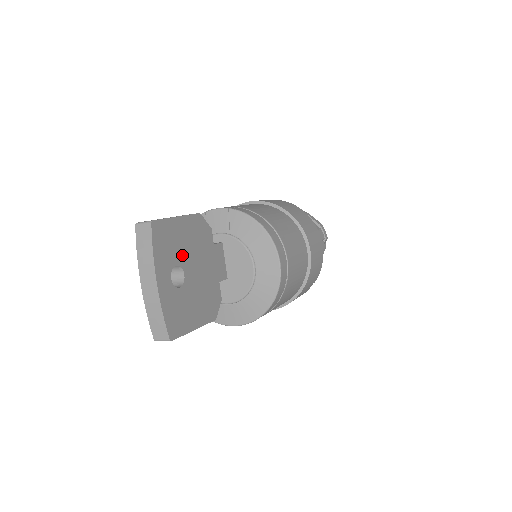
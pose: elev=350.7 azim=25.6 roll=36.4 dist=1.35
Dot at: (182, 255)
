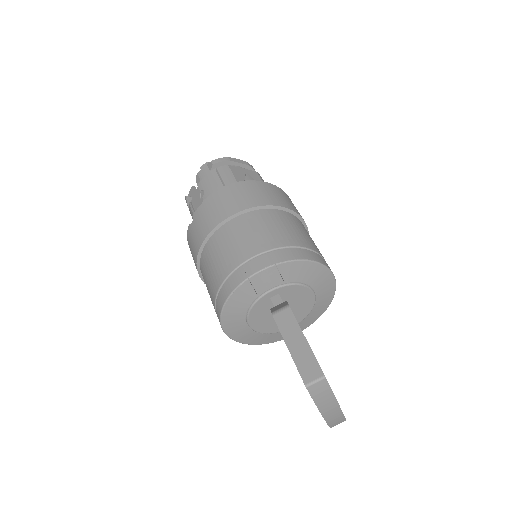
Dot at: occluded
